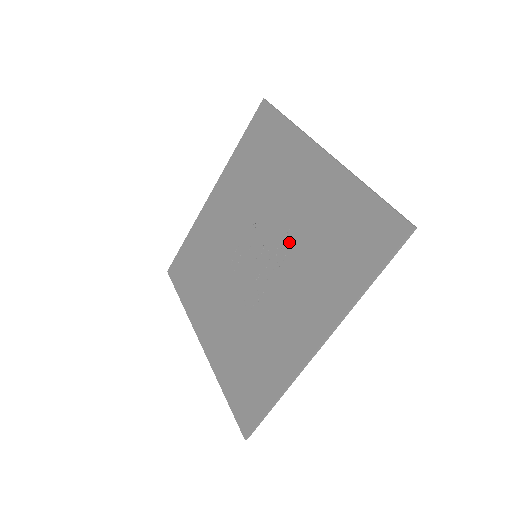
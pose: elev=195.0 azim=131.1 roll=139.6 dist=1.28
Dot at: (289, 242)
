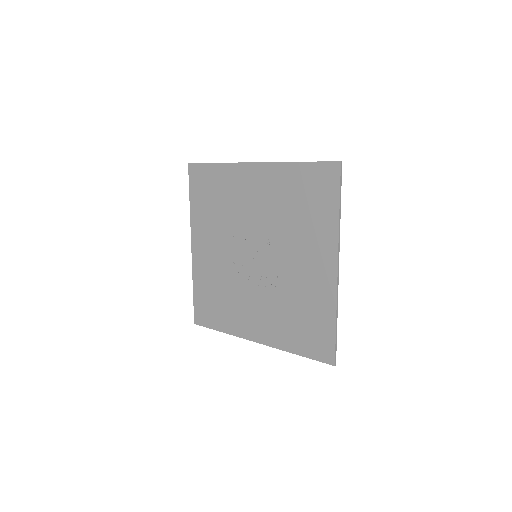
Dot at: (279, 282)
